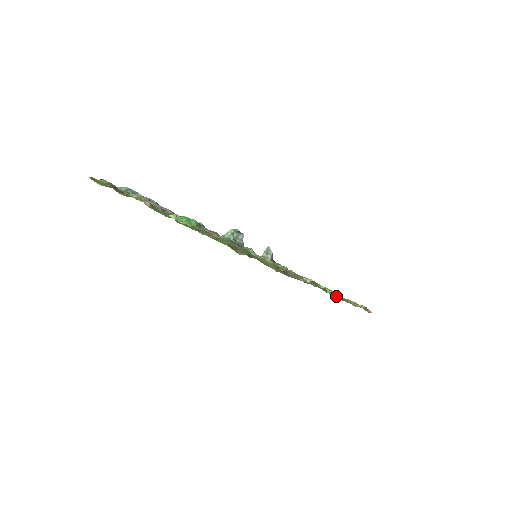
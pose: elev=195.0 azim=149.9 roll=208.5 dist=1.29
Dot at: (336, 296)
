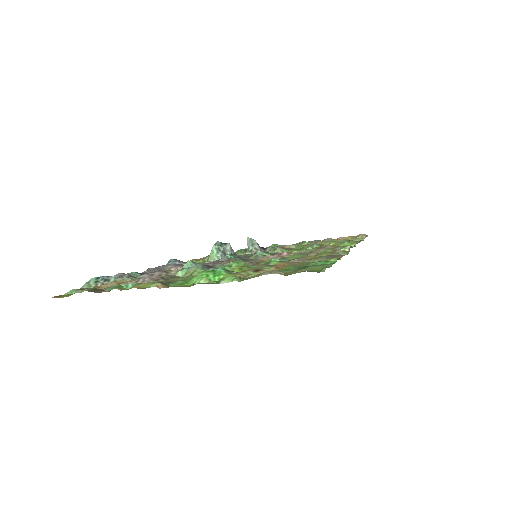
Dot at: occluded
